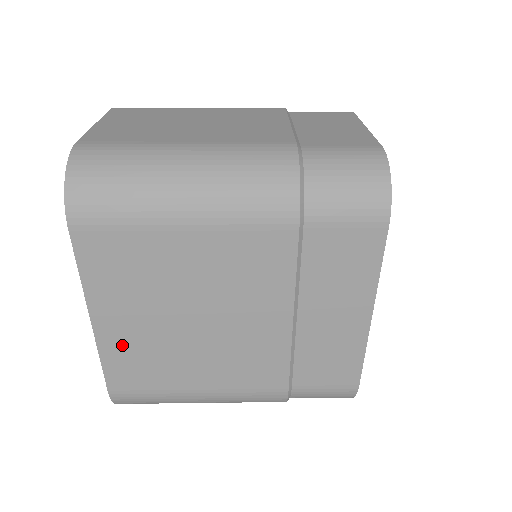
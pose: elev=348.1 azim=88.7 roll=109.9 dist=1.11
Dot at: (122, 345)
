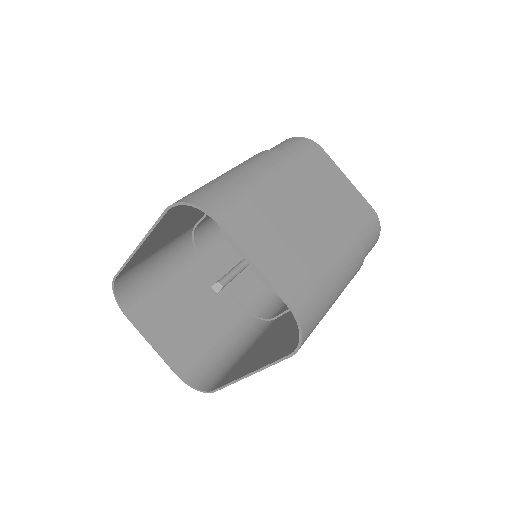
Dot at: occluded
